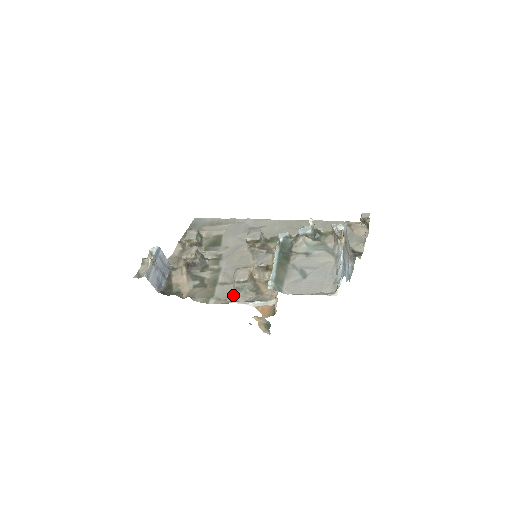
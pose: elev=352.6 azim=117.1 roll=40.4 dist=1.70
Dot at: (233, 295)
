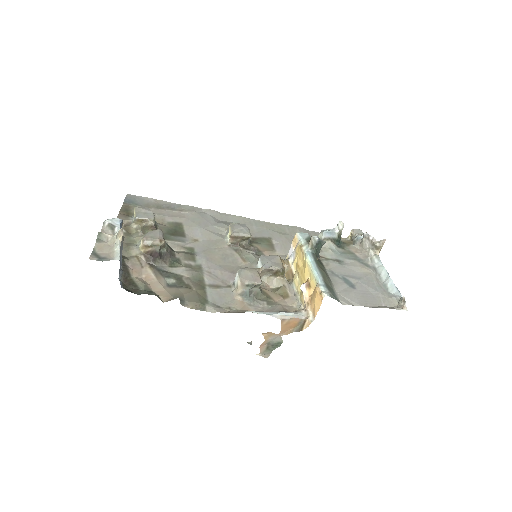
Dot at: (237, 302)
